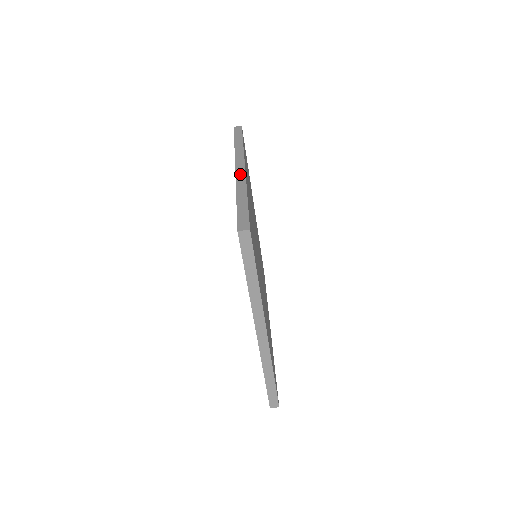
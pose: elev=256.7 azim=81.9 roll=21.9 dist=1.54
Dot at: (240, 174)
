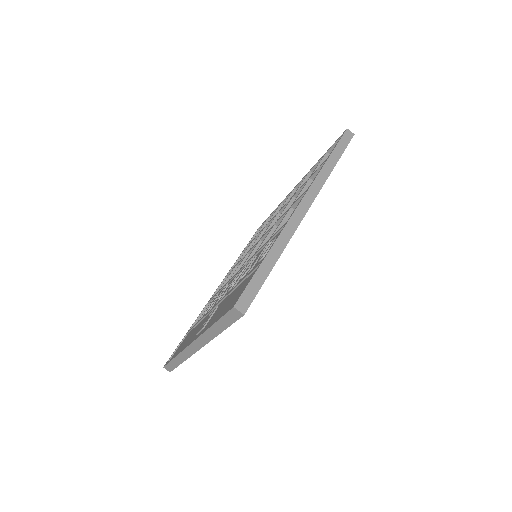
Dot at: (296, 218)
